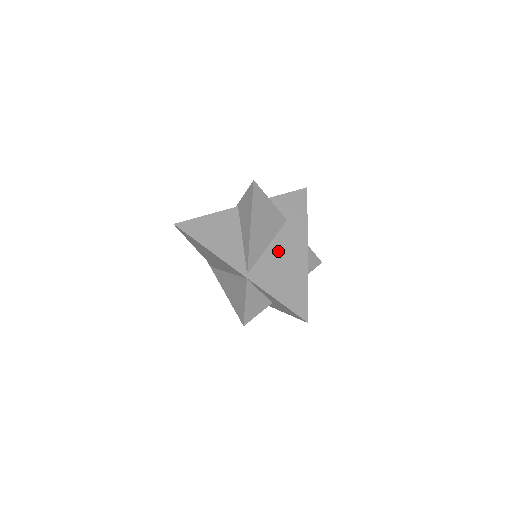
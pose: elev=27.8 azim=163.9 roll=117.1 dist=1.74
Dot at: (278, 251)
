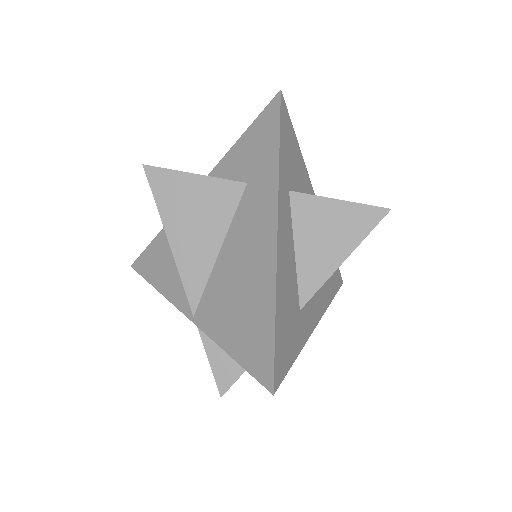
Dot at: (232, 254)
